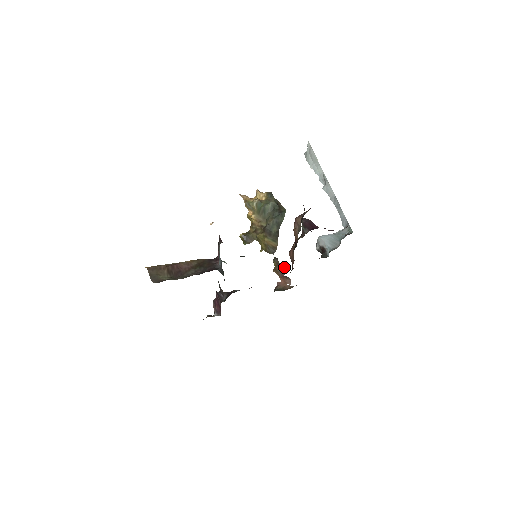
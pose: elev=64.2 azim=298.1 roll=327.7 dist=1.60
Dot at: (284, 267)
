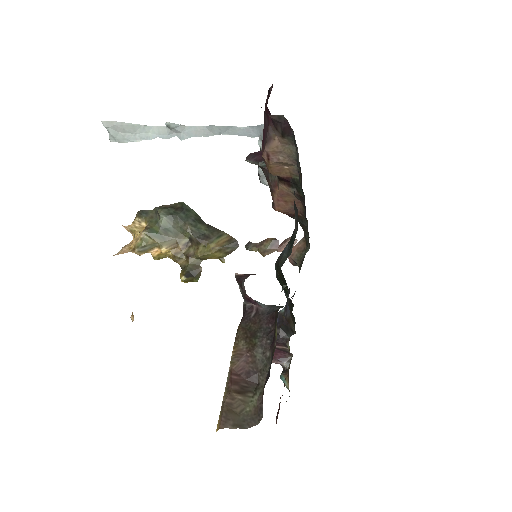
Dot at: (267, 239)
